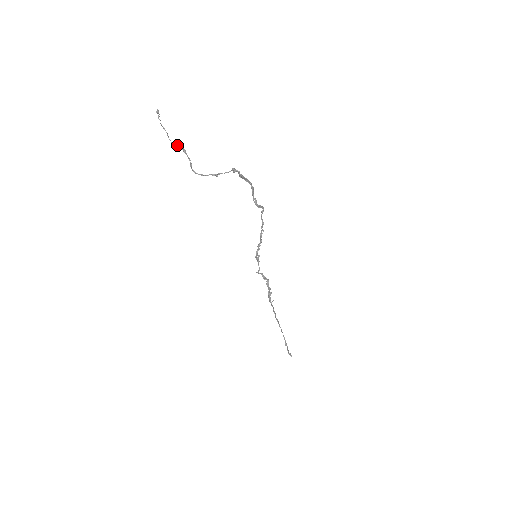
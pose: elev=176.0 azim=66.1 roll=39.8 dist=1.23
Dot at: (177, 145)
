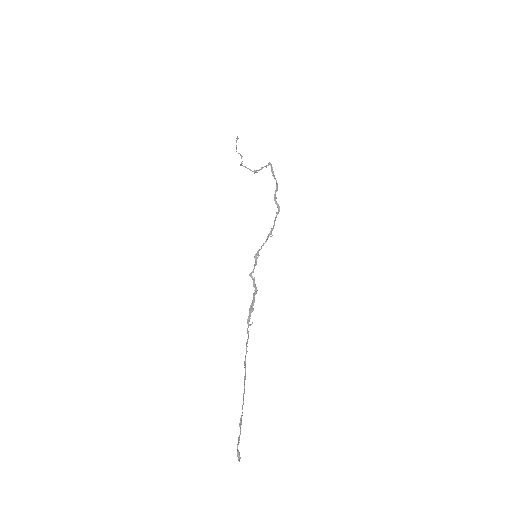
Dot at: (239, 153)
